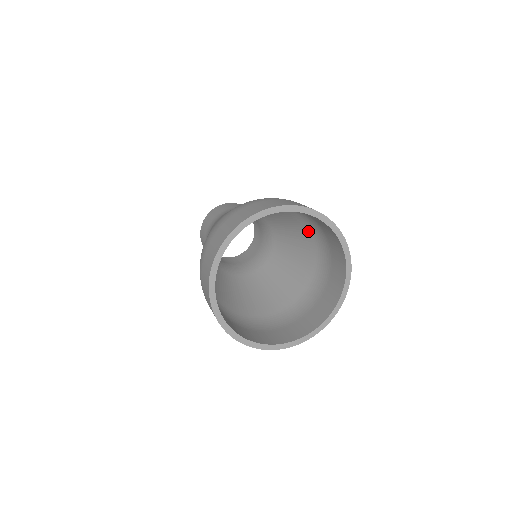
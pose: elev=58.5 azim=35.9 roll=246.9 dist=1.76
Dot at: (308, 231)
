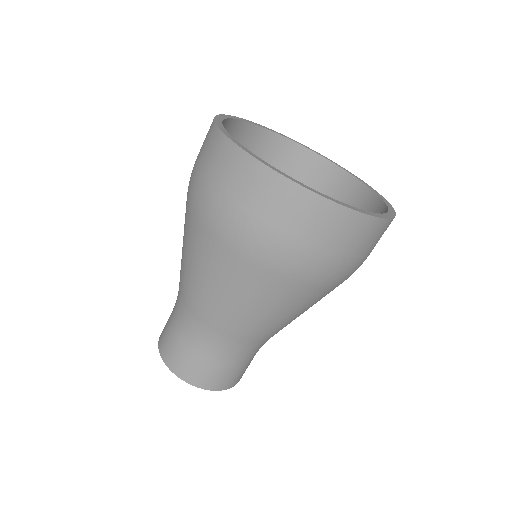
Dot at: occluded
